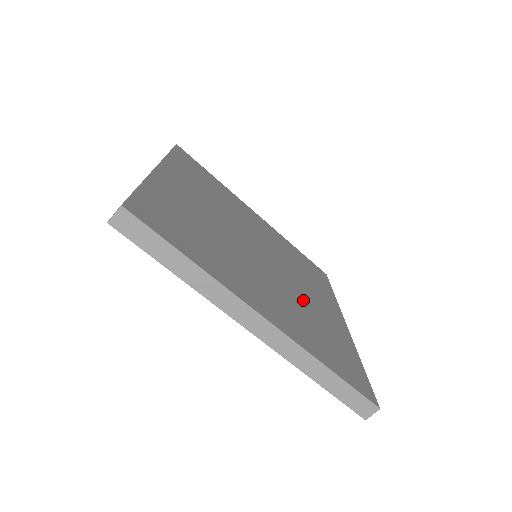
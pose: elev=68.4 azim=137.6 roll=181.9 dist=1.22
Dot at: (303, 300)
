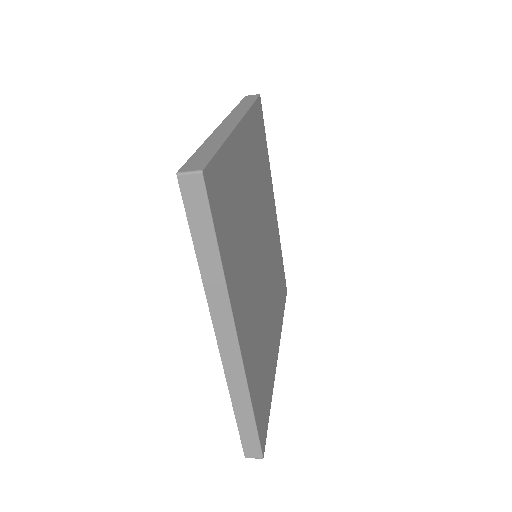
Dot at: (266, 322)
